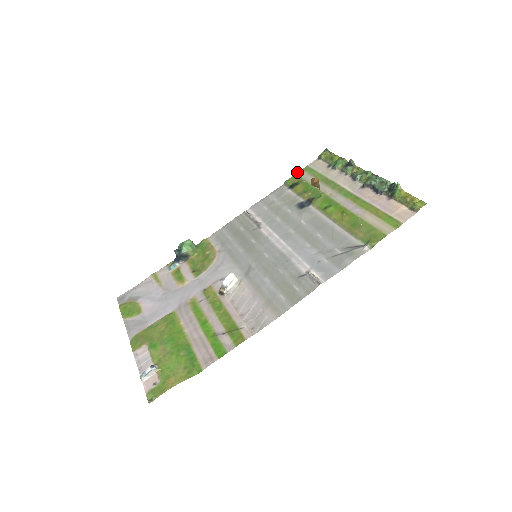
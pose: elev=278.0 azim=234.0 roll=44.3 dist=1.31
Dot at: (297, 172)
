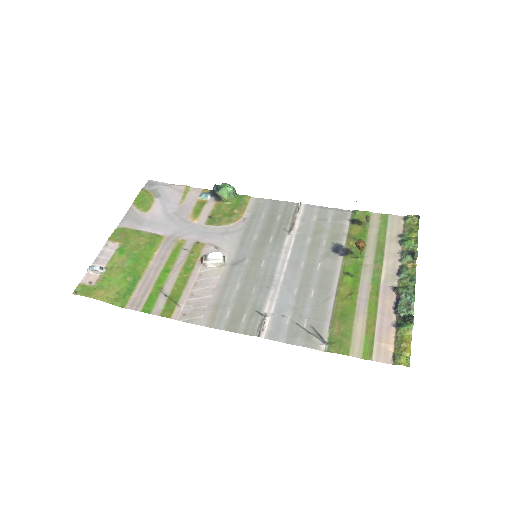
Dot at: occluded
